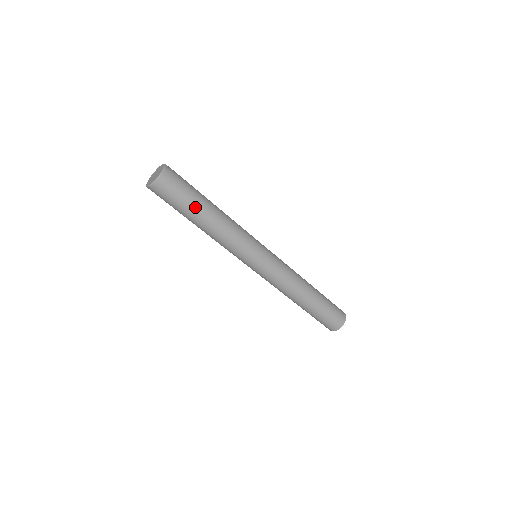
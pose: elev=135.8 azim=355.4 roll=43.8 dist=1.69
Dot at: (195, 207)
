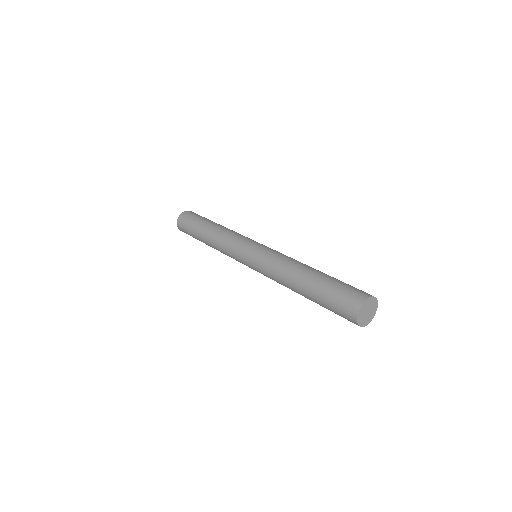
Dot at: (200, 225)
